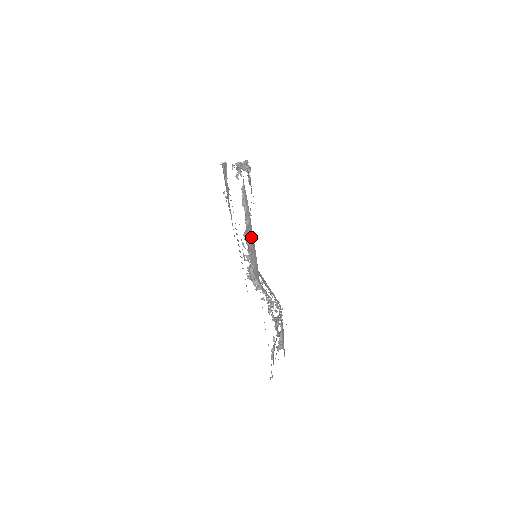
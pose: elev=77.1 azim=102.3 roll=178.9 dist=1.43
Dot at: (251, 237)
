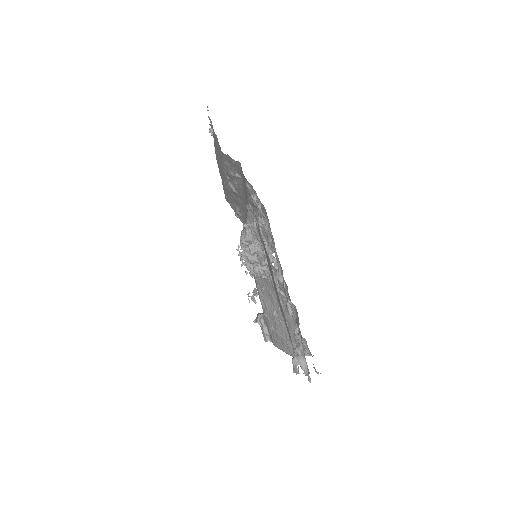
Dot at: occluded
